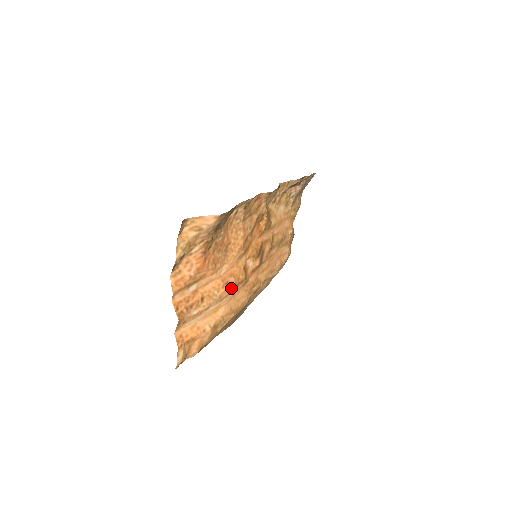
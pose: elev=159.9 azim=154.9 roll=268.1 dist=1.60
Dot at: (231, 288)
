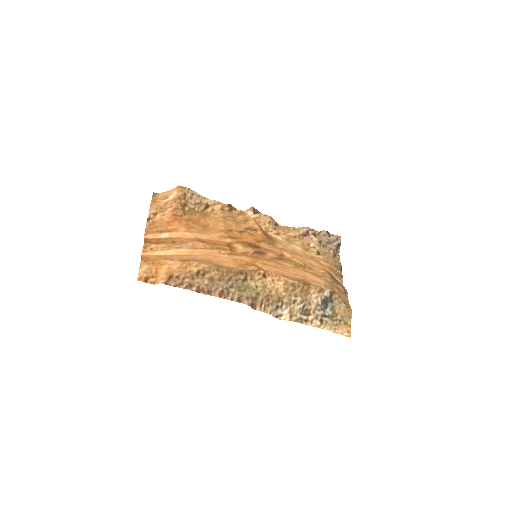
Dot at: (208, 246)
